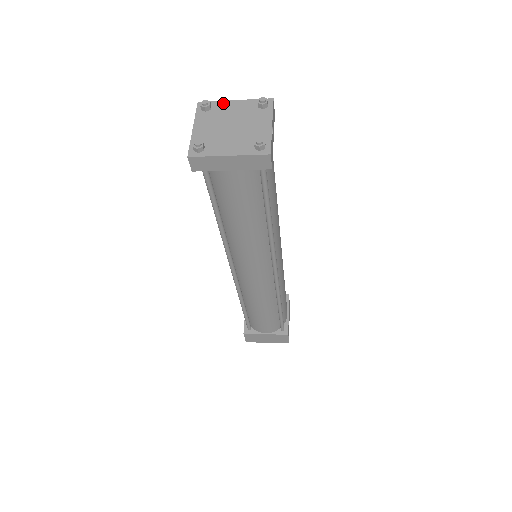
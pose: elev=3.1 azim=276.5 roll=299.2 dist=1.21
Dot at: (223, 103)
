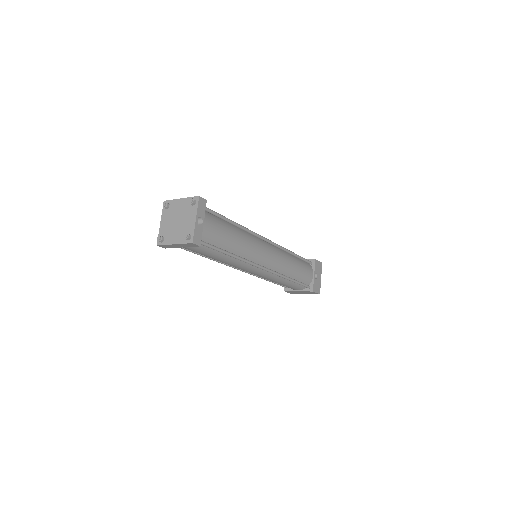
Dot at: (175, 201)
